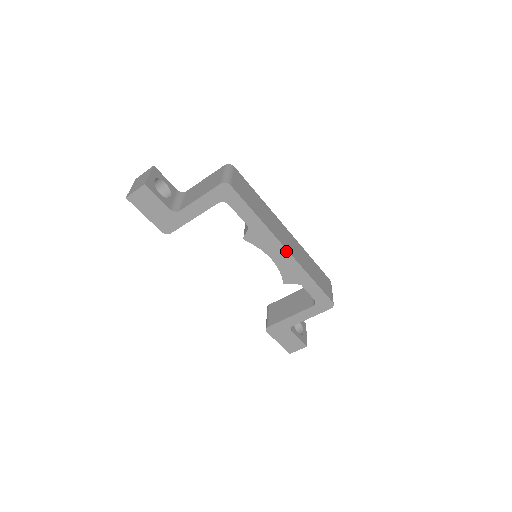
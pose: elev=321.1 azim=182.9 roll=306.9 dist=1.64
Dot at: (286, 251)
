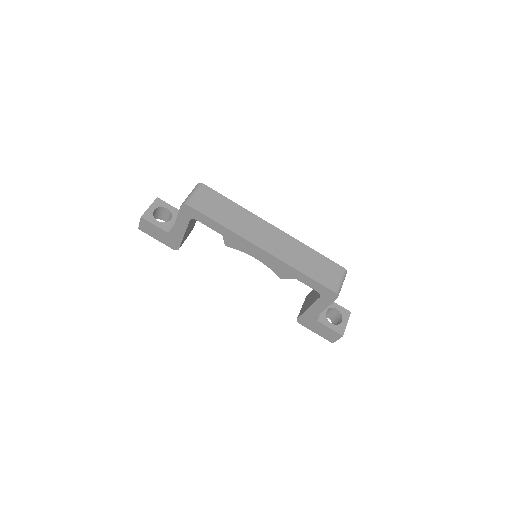
Dot at: (262, 250)
